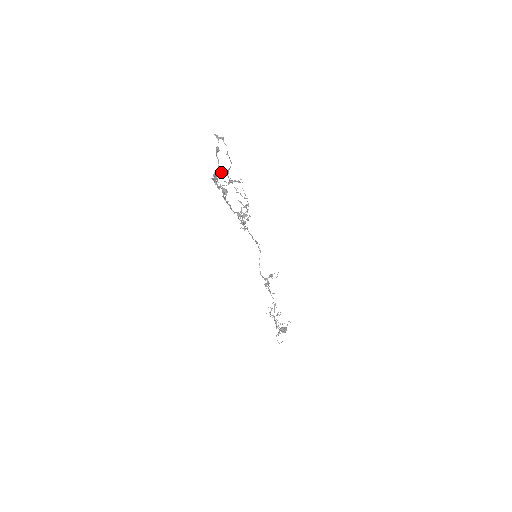
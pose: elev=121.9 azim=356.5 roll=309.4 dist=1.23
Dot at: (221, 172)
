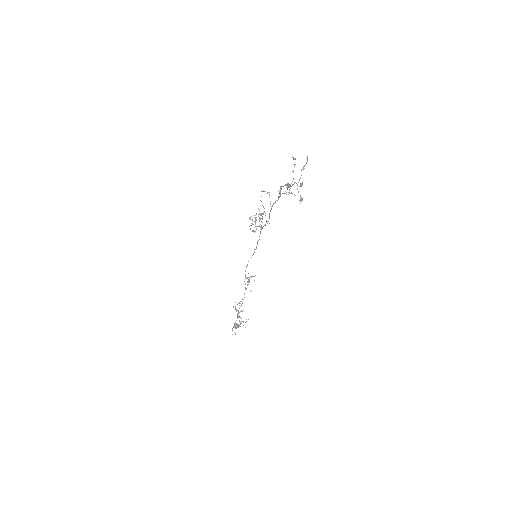
Dot at: (302, 185)
